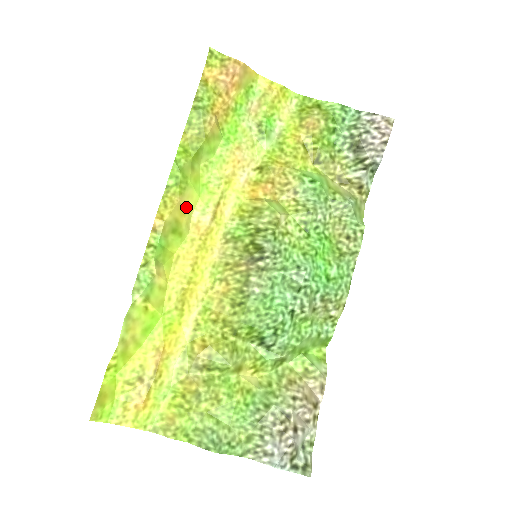
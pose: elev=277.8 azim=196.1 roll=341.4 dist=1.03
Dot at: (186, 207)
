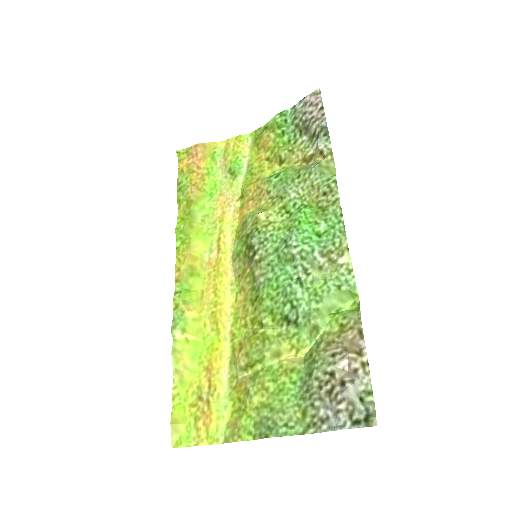
Dot at: (196, 254)
